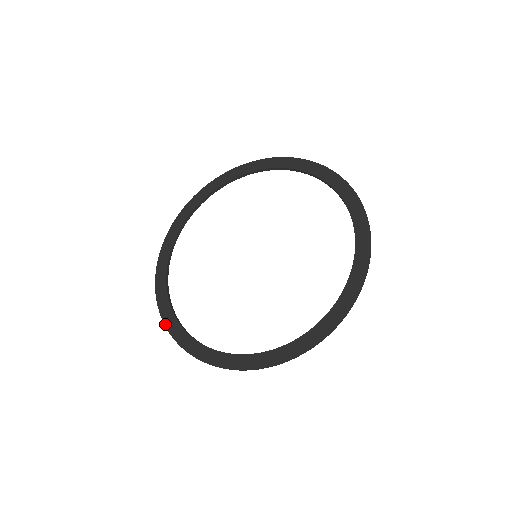
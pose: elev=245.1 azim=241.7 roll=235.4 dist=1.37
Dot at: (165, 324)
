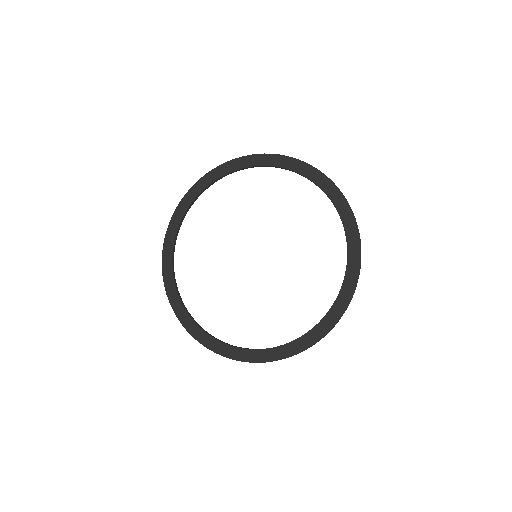
Dot at: (169, 299)
